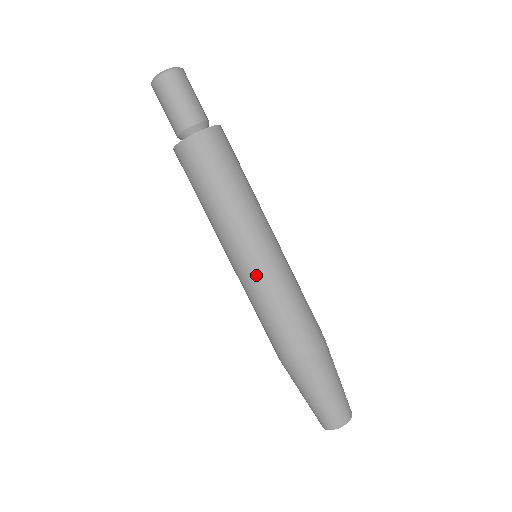
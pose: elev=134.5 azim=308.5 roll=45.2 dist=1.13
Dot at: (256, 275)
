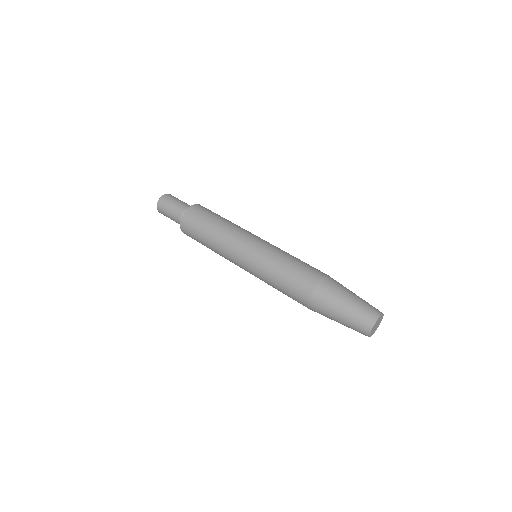
Dot at: (255, 259)
